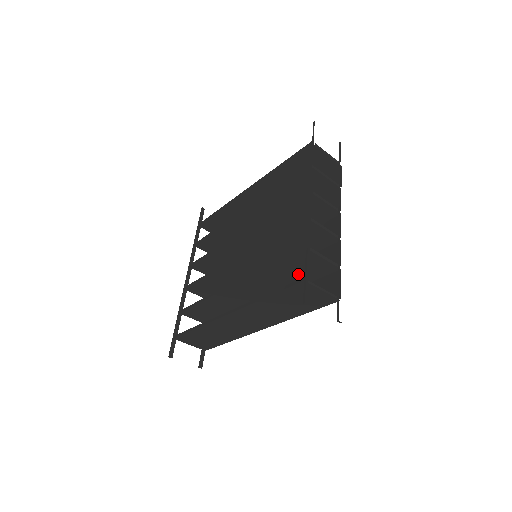
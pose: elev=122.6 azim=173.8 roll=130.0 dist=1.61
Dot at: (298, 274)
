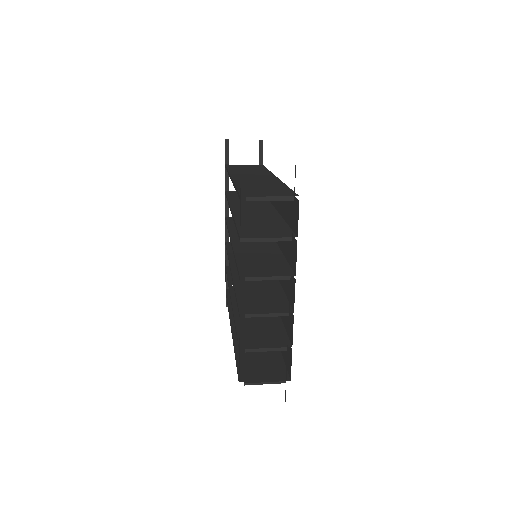
Dot at: occluded
